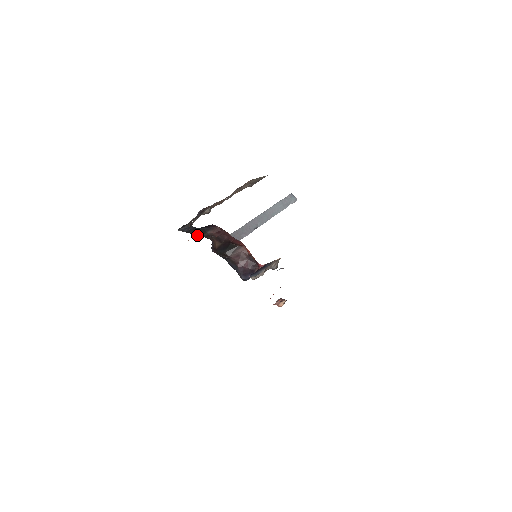
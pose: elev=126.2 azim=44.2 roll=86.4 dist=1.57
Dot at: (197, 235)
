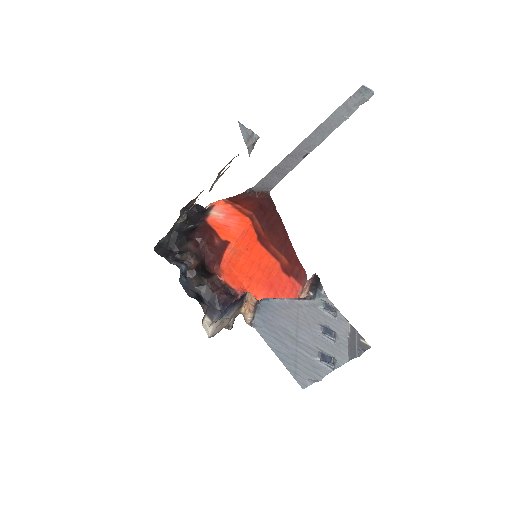
Dot at: (177, 248)
